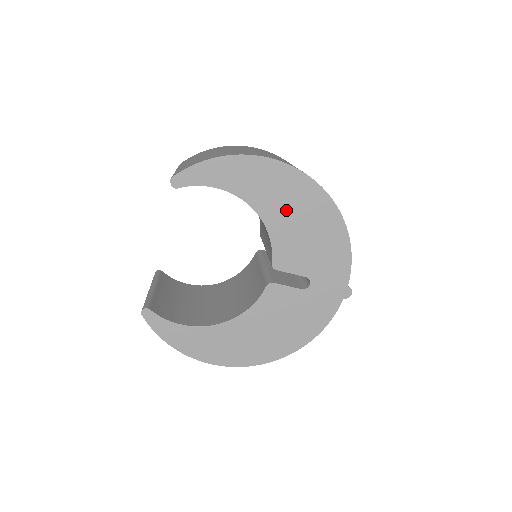
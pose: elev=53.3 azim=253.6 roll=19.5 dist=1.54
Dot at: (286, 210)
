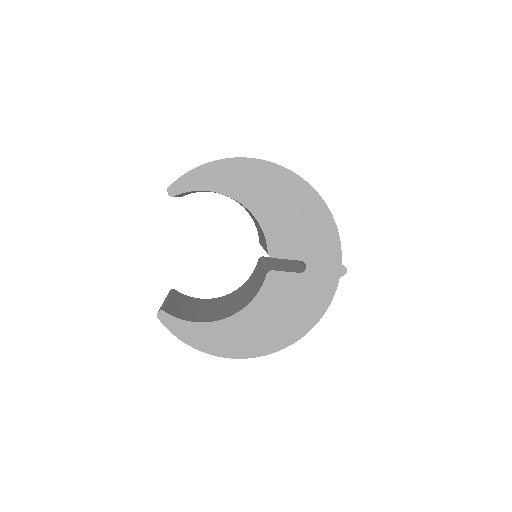
Dot at: (272, 201)
